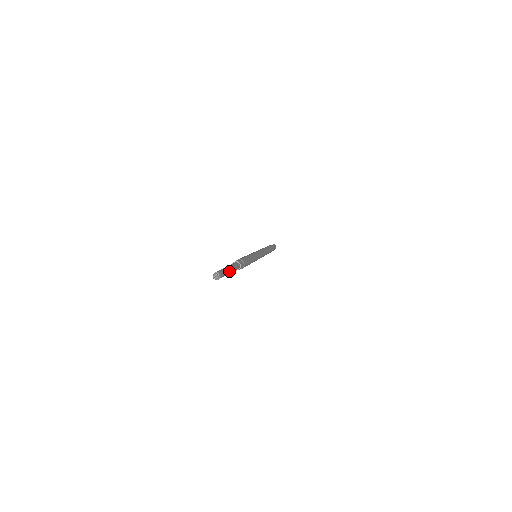
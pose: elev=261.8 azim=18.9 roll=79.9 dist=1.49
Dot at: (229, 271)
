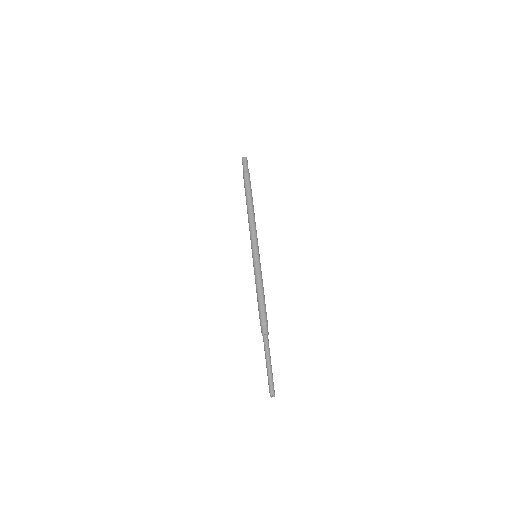
Dot at: (271, 369)
